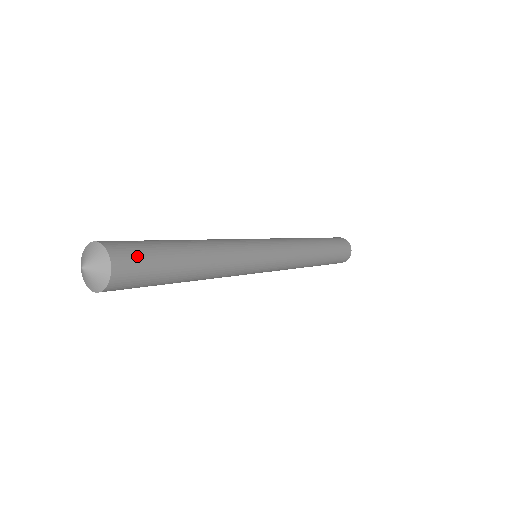
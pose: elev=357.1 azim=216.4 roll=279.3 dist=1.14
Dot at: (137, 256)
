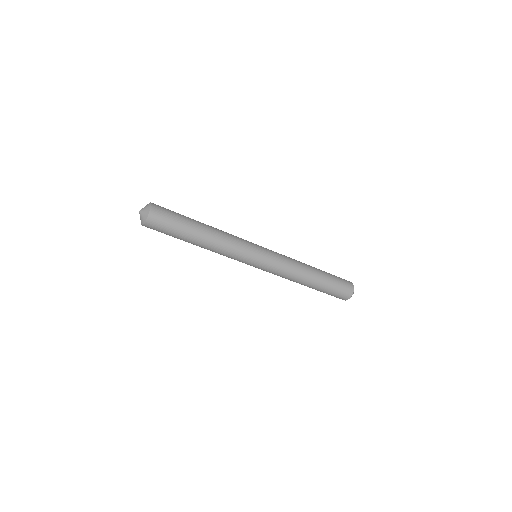
Dot at: (166, 213)
